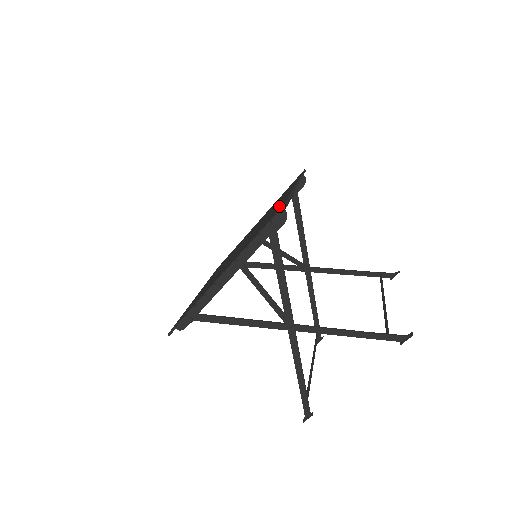
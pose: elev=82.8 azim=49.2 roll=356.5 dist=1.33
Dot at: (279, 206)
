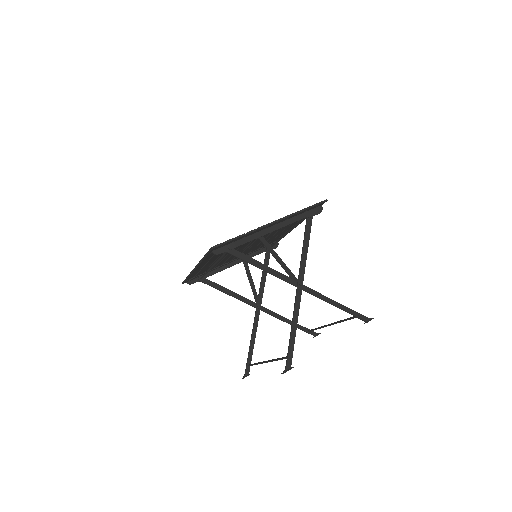
Dot at: occluded
